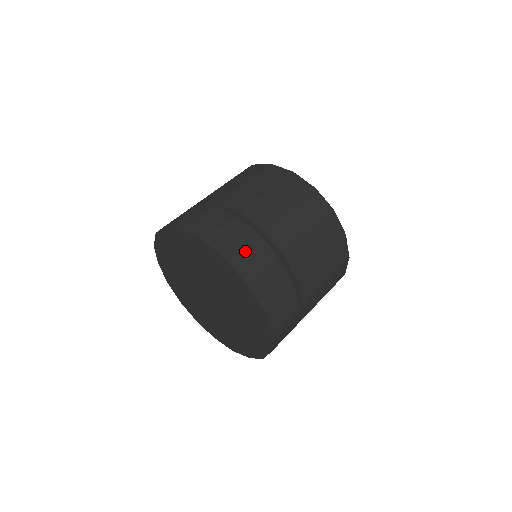
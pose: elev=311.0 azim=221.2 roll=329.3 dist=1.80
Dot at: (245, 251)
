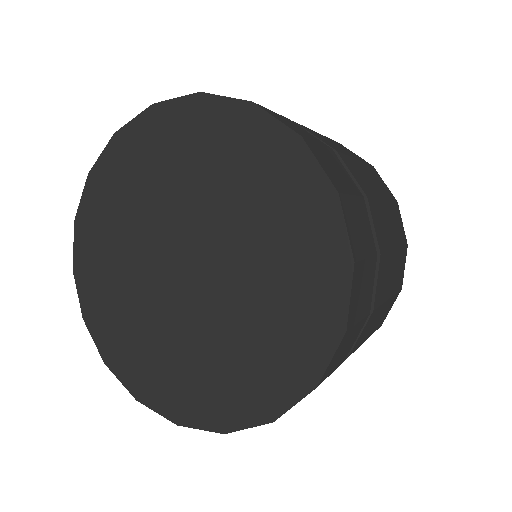
Dot at: (277, 115)
